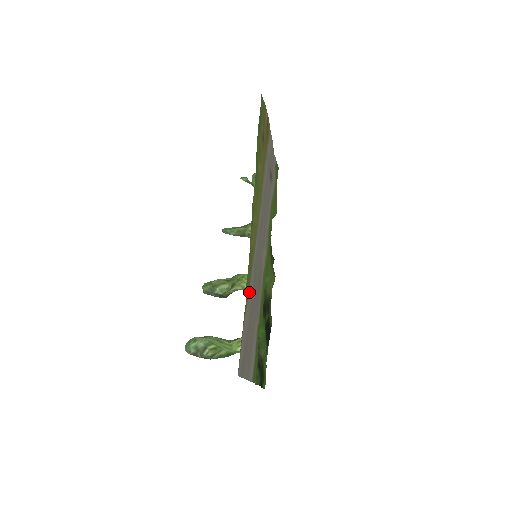
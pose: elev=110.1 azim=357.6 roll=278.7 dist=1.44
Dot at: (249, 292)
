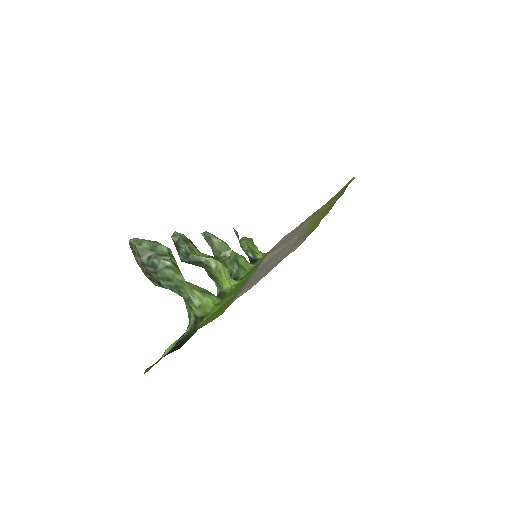
Dot at: (299, 237)
